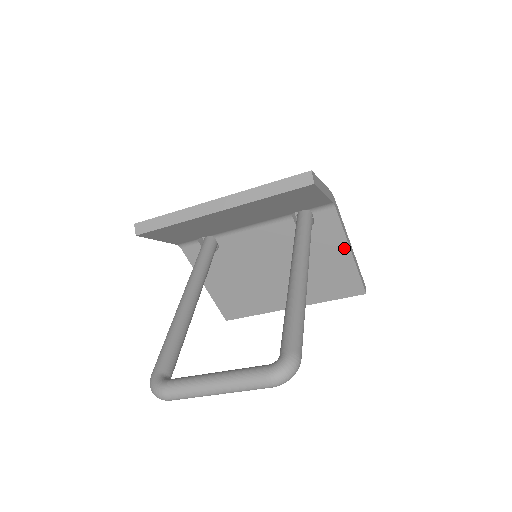
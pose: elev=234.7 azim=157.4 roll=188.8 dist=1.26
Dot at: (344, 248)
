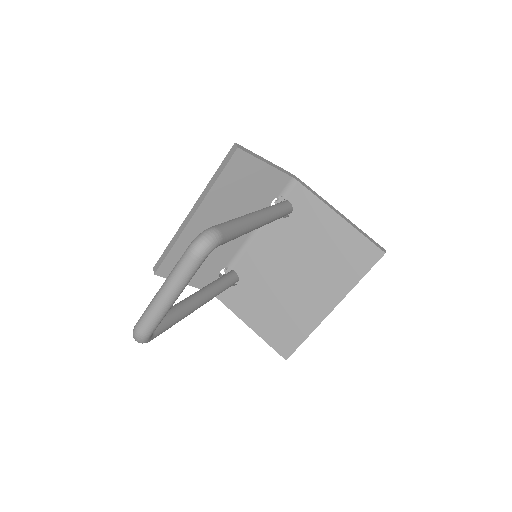
Dot at: (331, 215)
